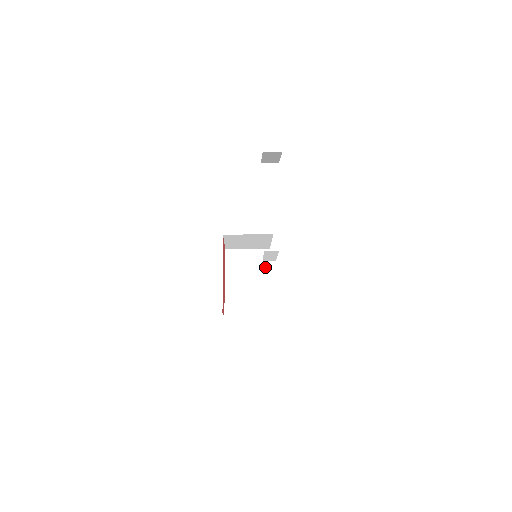
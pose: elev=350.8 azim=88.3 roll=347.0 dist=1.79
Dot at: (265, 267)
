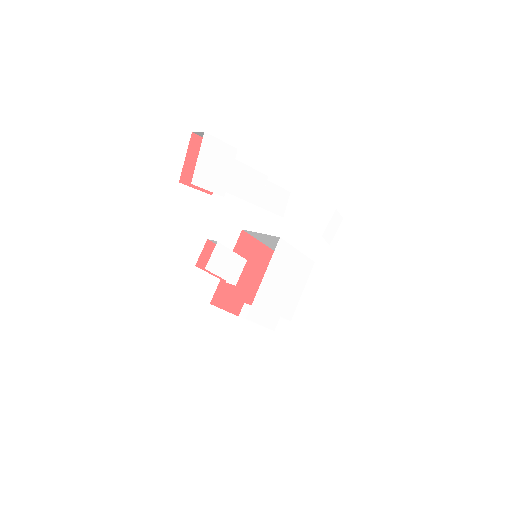
Dot at: occluded
